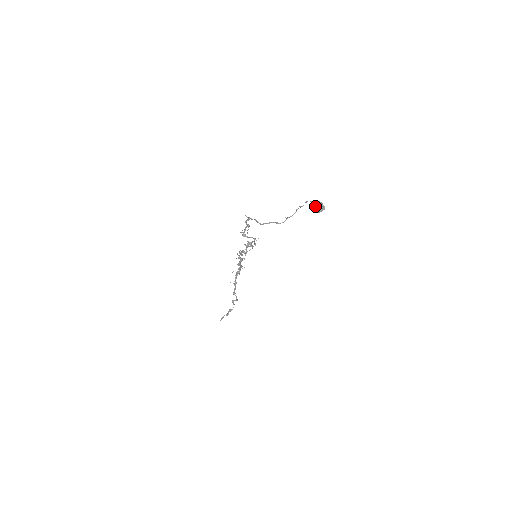
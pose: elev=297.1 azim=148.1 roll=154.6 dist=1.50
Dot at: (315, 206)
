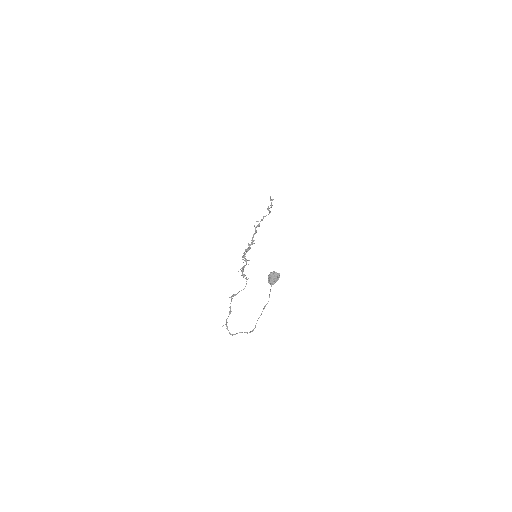
Dot at: (267, 303)
